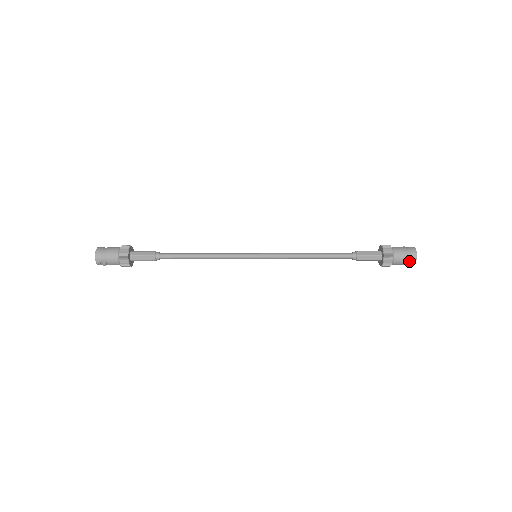
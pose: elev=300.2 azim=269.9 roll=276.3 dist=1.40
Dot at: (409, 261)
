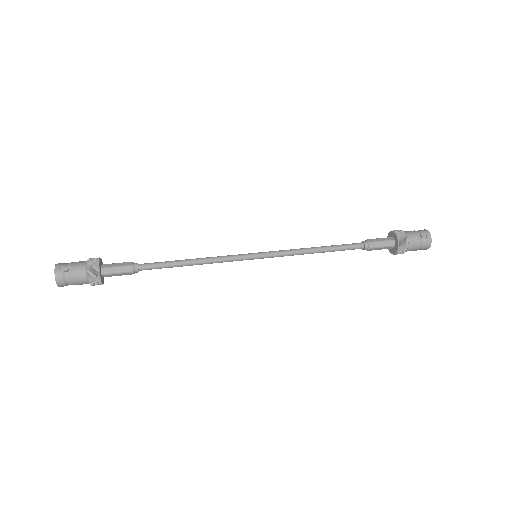
Dot at: (422, 234)
